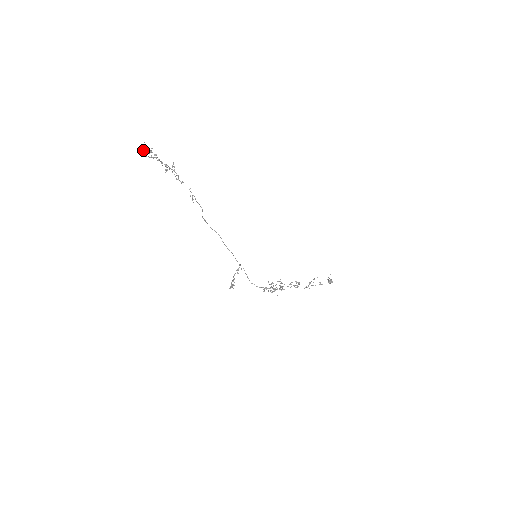
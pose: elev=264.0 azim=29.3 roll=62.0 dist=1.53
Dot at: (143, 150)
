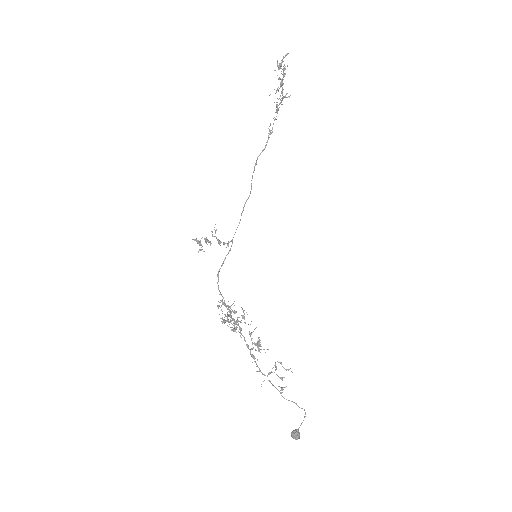
Dot at: (280, 64)
